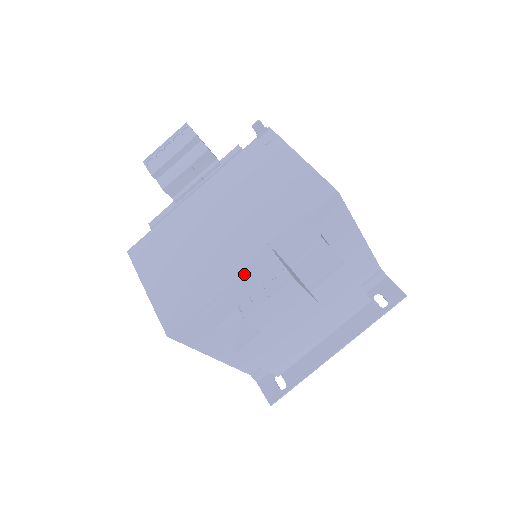
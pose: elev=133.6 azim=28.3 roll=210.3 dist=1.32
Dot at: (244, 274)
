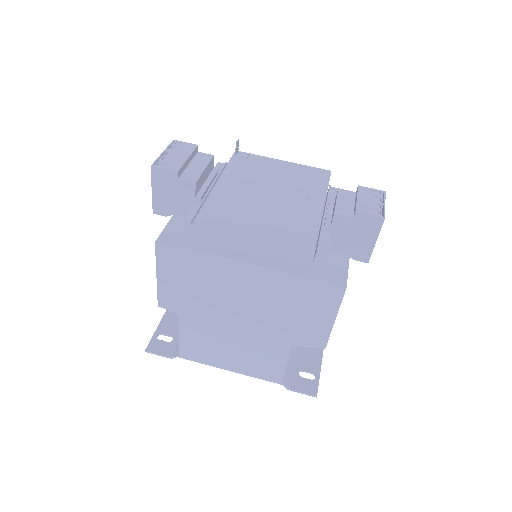
Dot at: (344, 205)
